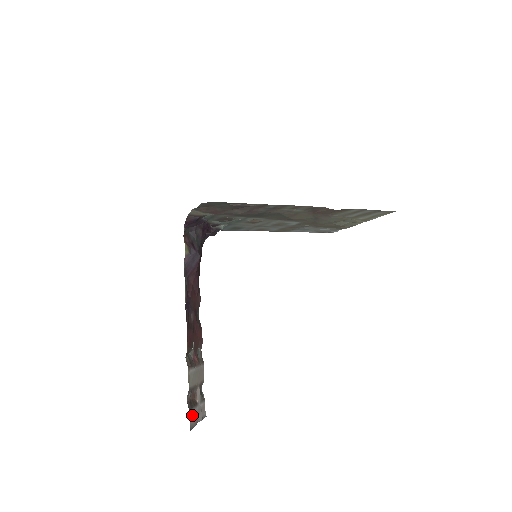
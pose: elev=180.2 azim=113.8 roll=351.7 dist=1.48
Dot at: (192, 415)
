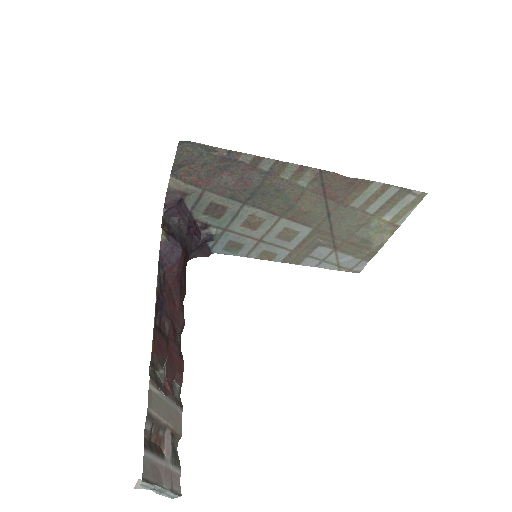
Dot at: (150, 462)
